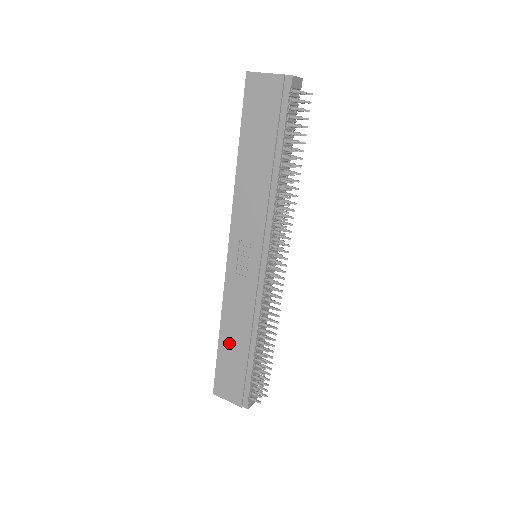
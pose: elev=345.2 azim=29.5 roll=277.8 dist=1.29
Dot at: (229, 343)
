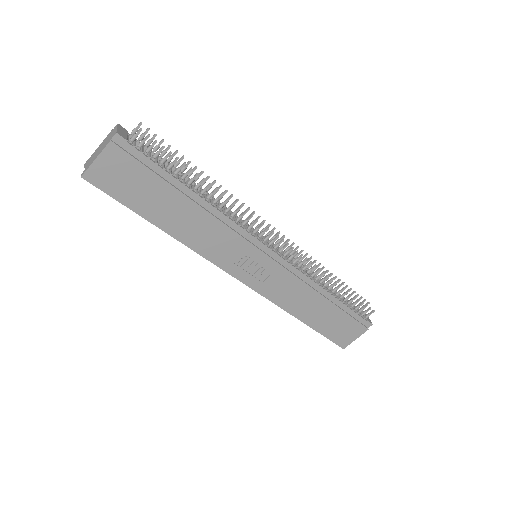
Dot at: (314, 316)
